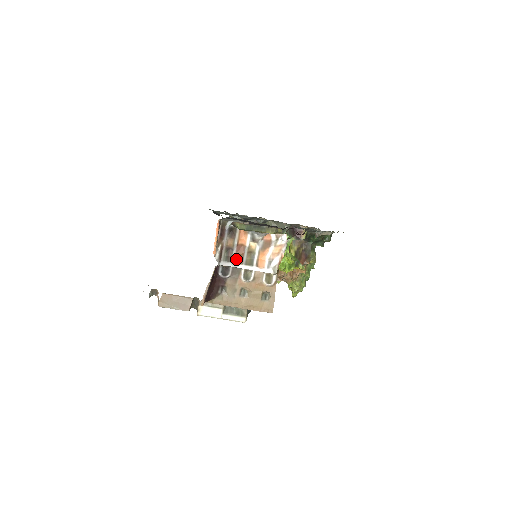
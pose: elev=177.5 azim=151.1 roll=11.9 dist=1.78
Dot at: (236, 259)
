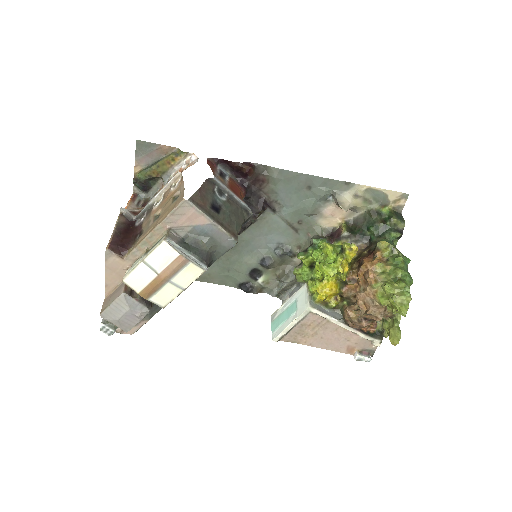
Dot at: occluded
